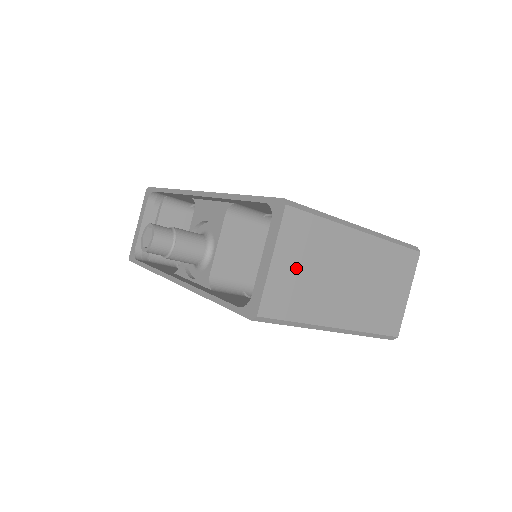
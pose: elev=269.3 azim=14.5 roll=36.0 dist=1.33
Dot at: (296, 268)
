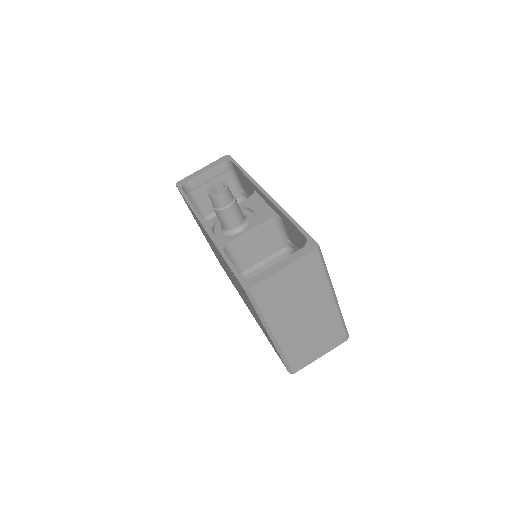
Dot at: (289, 284)
